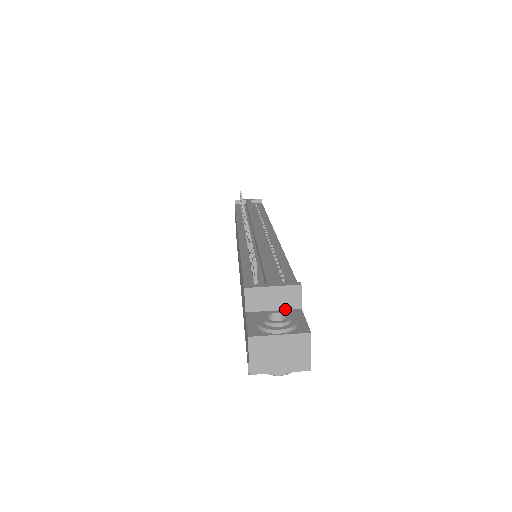
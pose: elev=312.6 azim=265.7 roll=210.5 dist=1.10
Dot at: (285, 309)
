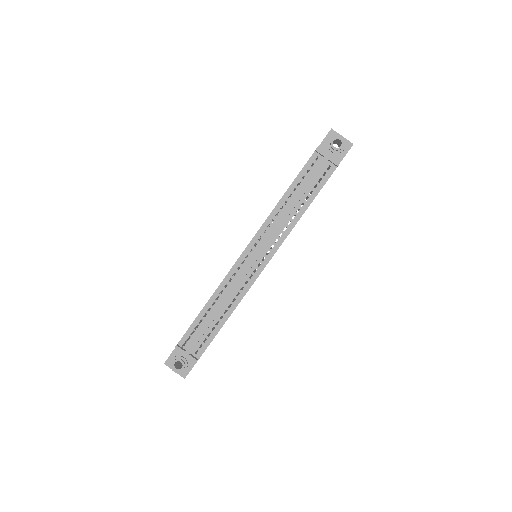
Dot at: occluded
